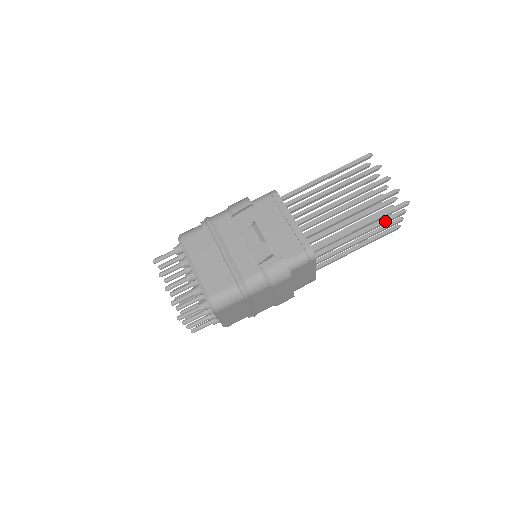
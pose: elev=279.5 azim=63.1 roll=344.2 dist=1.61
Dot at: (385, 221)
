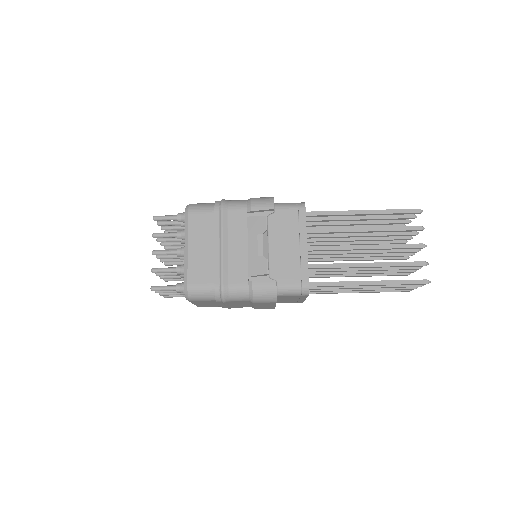
Dot at: (397, 286)
